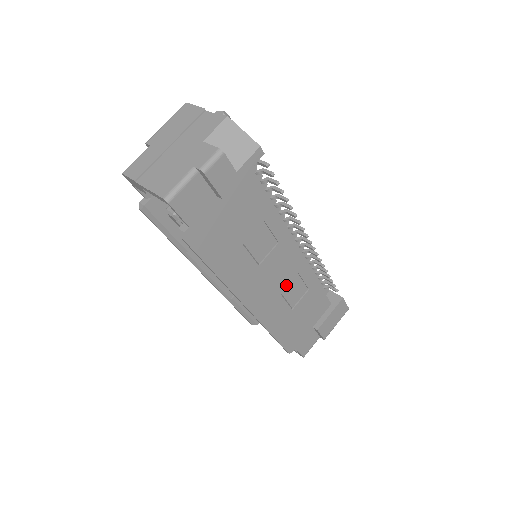
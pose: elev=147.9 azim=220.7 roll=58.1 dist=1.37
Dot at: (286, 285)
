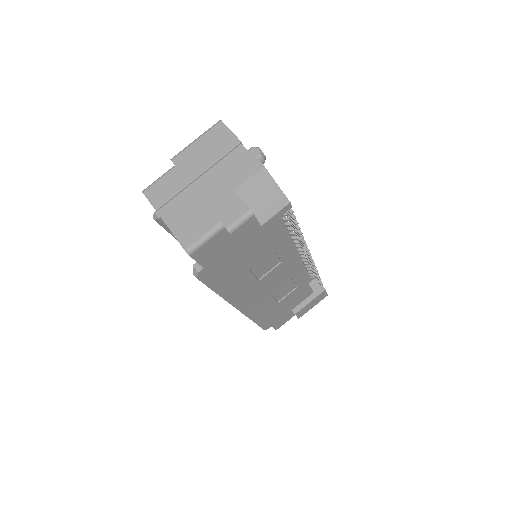
Dot at: (278, 288)
